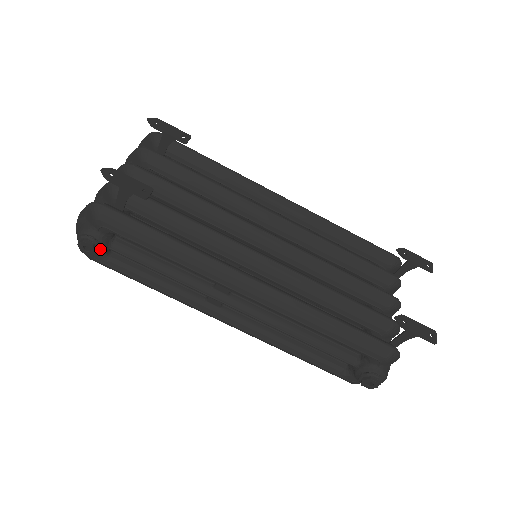
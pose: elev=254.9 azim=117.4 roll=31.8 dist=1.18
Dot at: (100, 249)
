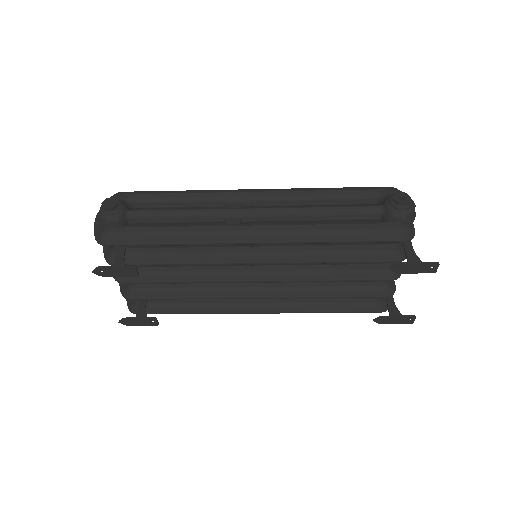
Dot at: occluded
